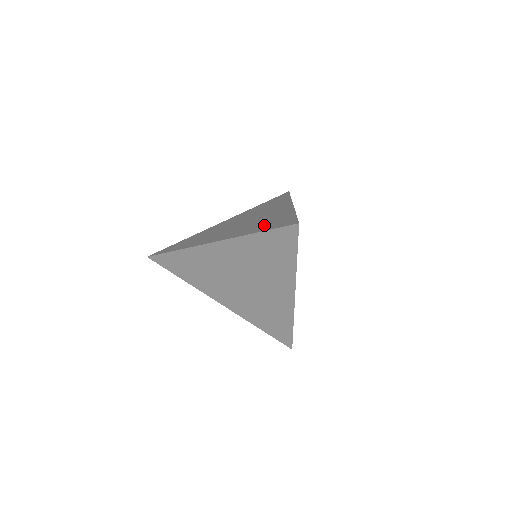
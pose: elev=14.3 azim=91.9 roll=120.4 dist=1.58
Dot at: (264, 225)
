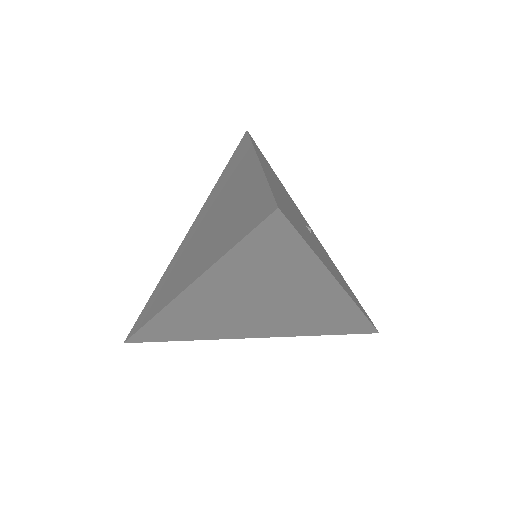
Dot at: occluded
